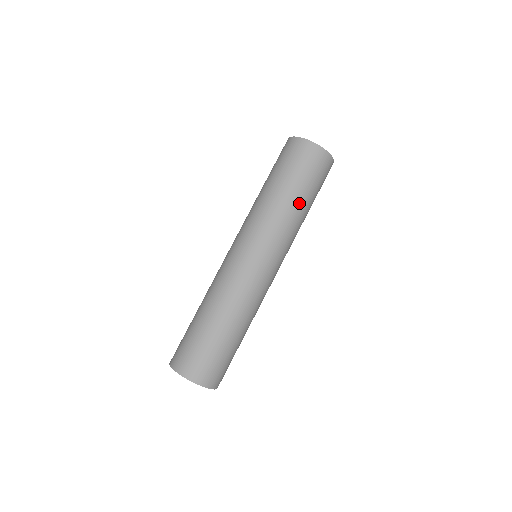
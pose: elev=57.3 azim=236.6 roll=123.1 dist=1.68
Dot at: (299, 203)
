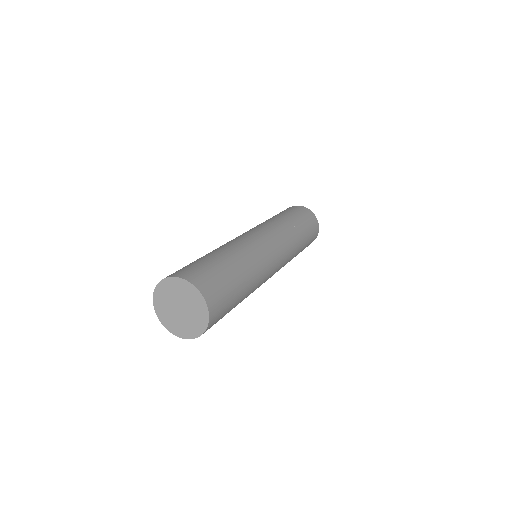
Dot at: (302, 243)
